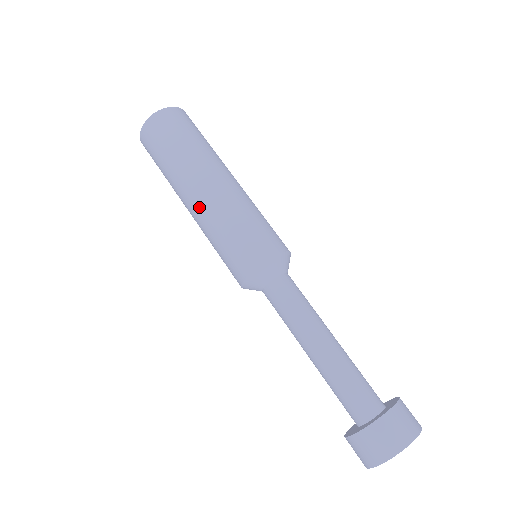
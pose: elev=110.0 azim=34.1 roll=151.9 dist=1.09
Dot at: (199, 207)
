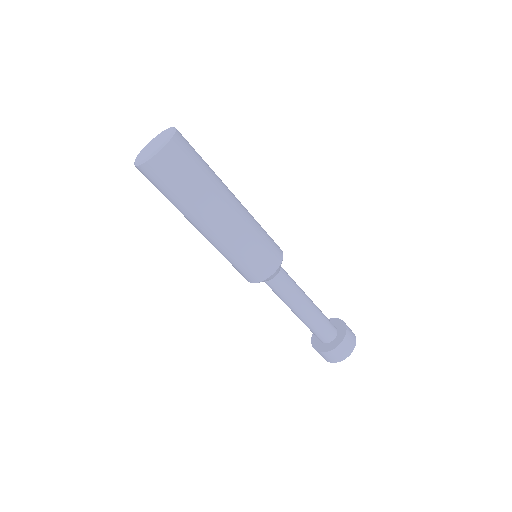
Dot at: occluded
